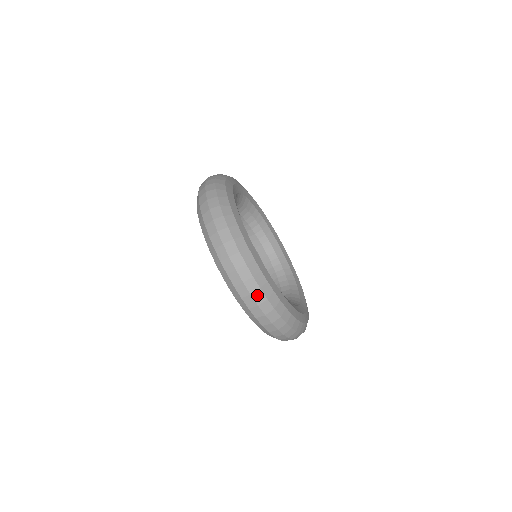
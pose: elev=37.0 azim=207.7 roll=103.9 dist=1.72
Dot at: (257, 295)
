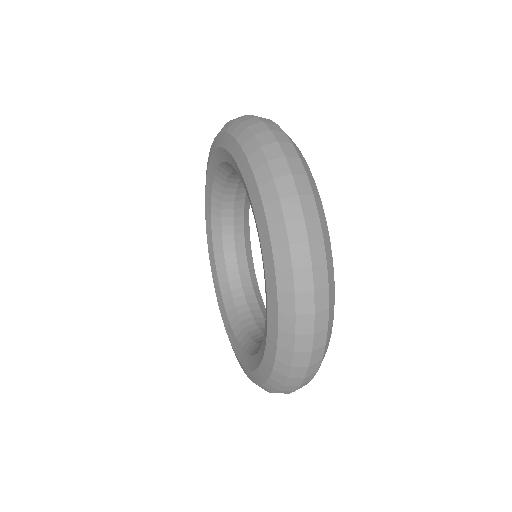
Dot at: (316, 248)
